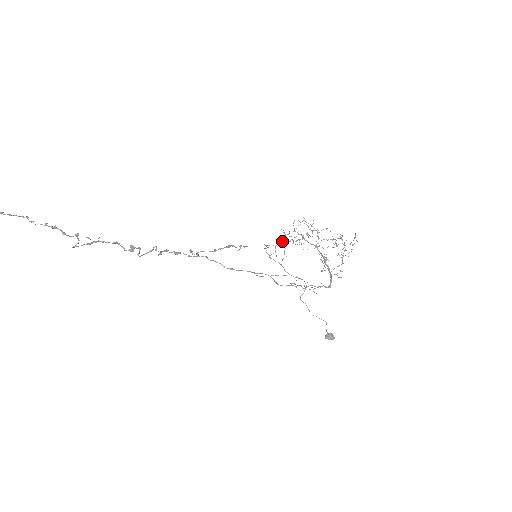
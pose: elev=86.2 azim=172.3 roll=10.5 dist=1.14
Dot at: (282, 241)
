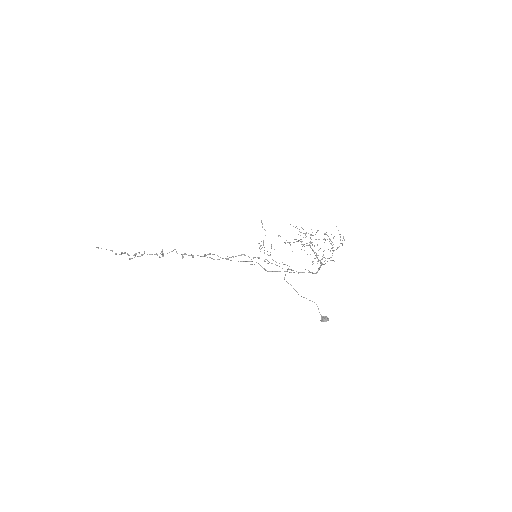
Dot at: (265, 235)
